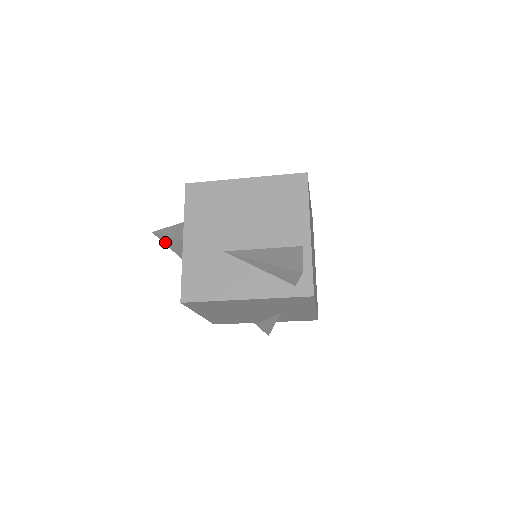
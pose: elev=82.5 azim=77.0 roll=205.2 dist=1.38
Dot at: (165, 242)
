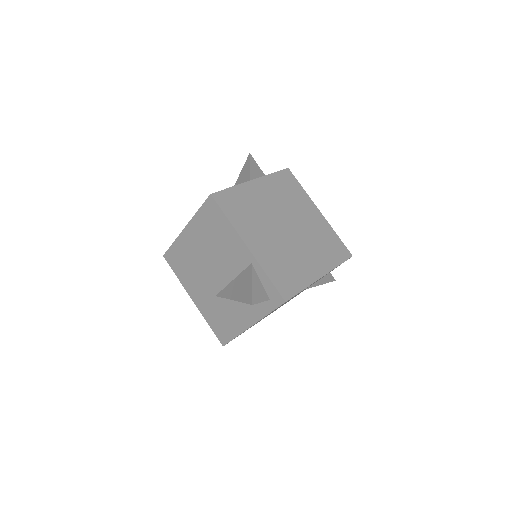
Dot at: occluded
